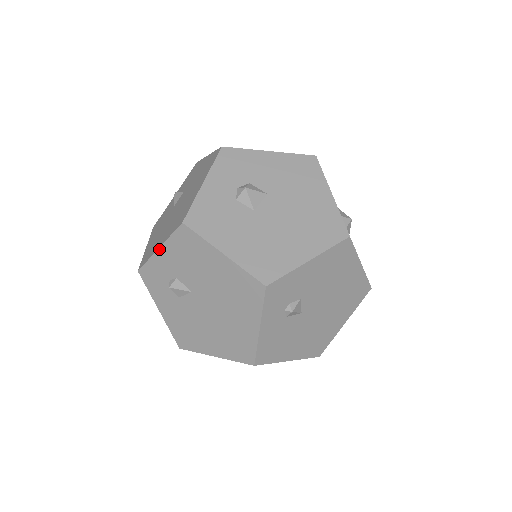
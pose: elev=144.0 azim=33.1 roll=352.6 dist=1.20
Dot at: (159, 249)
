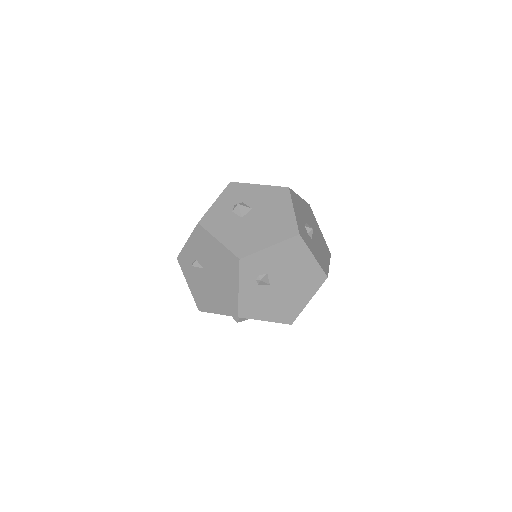
Dot at: (187, 241)
